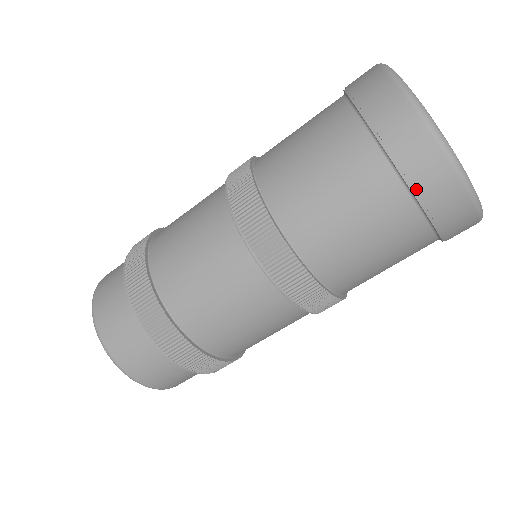
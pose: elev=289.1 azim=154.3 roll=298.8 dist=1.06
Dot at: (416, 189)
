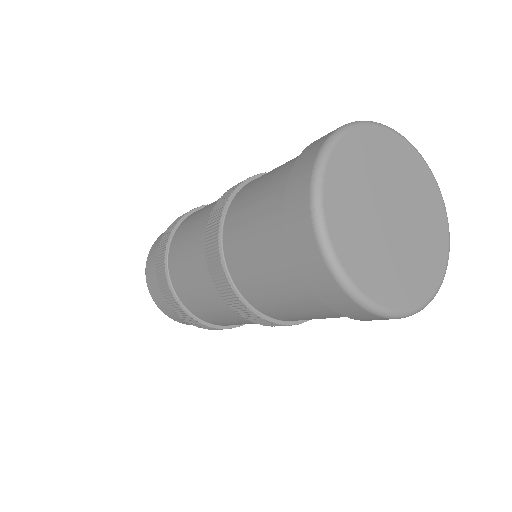
Dot at: (298, 265)
